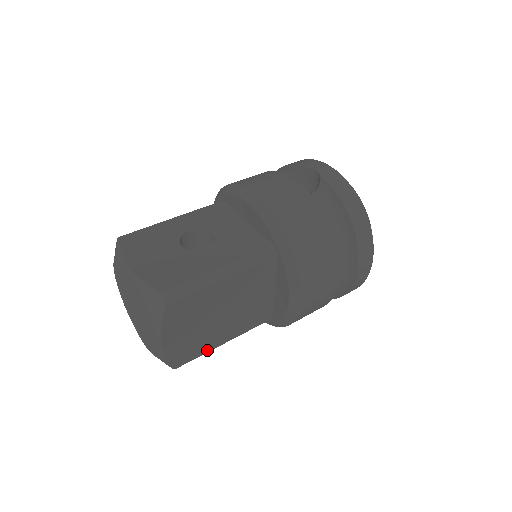
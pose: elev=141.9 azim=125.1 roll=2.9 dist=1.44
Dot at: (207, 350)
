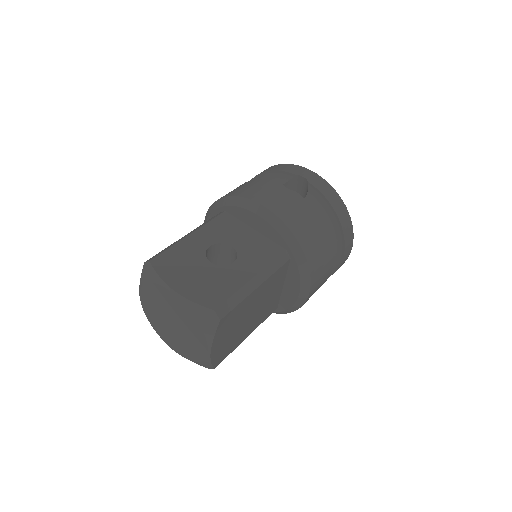
Dot at: (235, 347)
